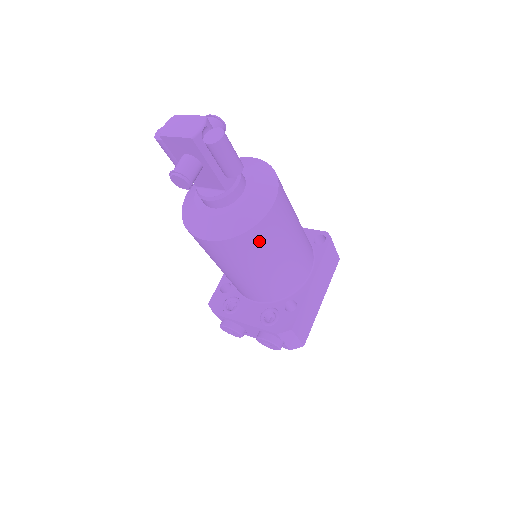
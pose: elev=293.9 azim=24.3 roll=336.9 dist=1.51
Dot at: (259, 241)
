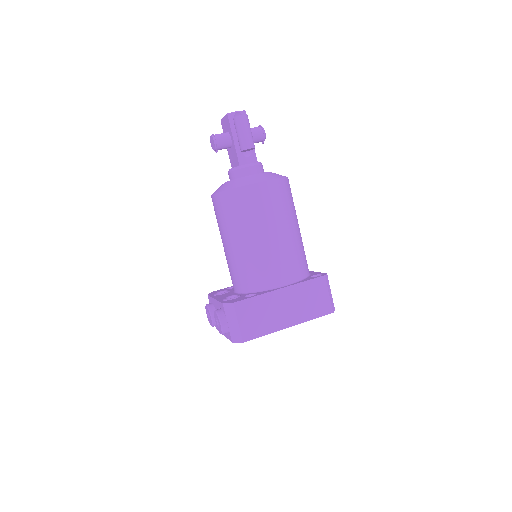
Dot at: (240, 205)
